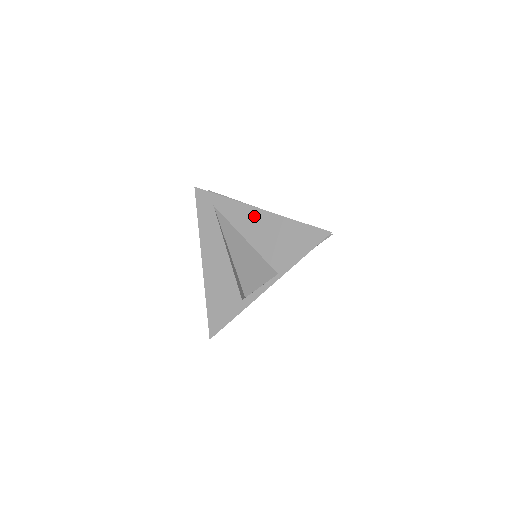
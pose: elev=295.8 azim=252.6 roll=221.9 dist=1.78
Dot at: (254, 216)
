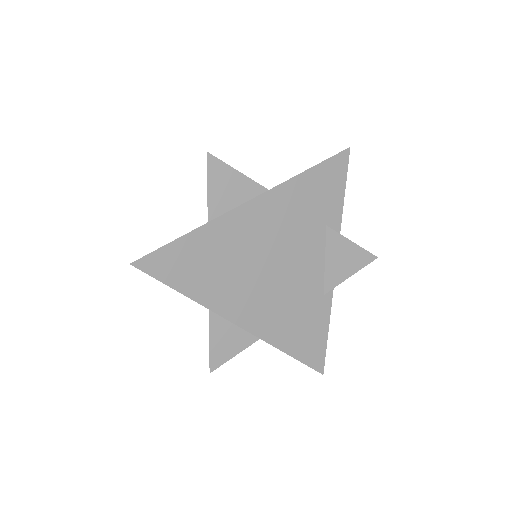
Dot at: occluded
